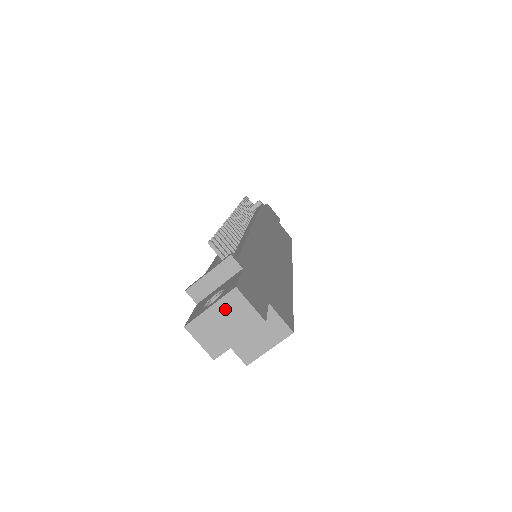
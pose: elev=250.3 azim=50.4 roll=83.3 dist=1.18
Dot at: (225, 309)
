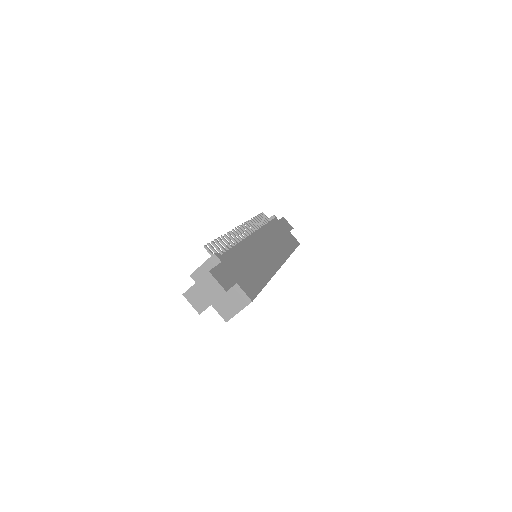
Dot at: (204, 284)
